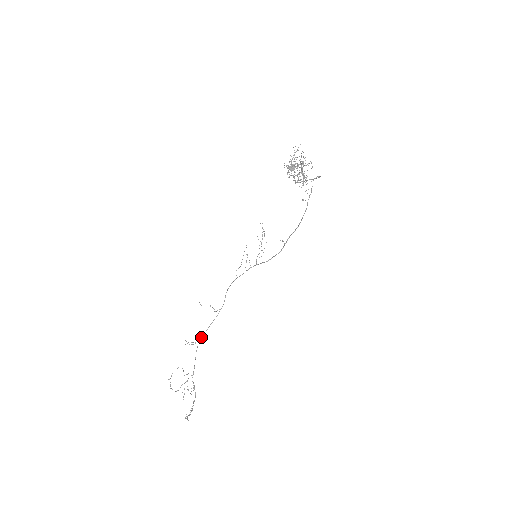
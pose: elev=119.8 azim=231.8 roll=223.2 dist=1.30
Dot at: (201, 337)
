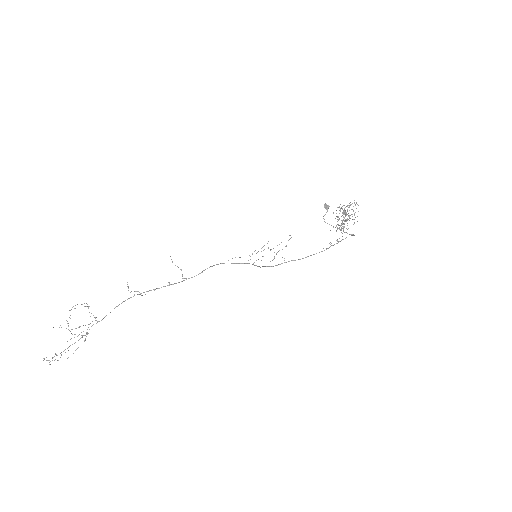
Dot at: occluded
